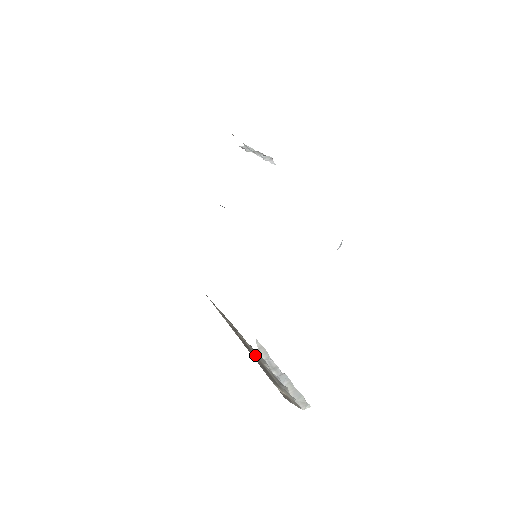
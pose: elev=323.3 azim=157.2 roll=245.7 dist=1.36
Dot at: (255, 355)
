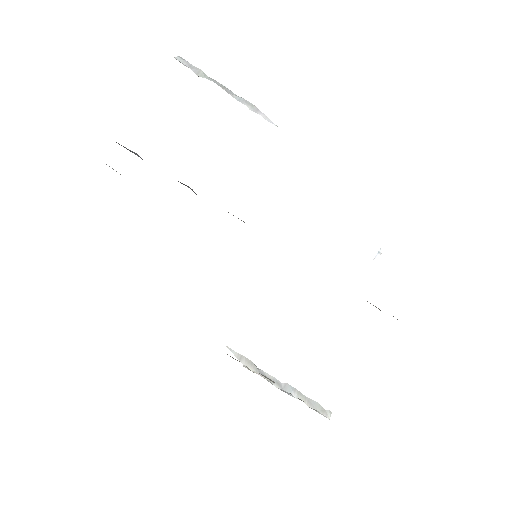
Dot at: occluded
